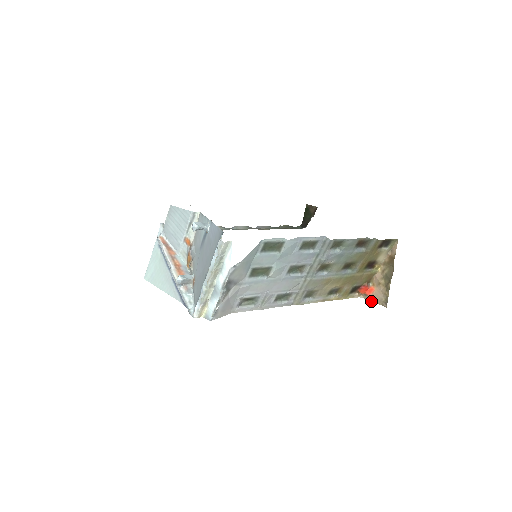
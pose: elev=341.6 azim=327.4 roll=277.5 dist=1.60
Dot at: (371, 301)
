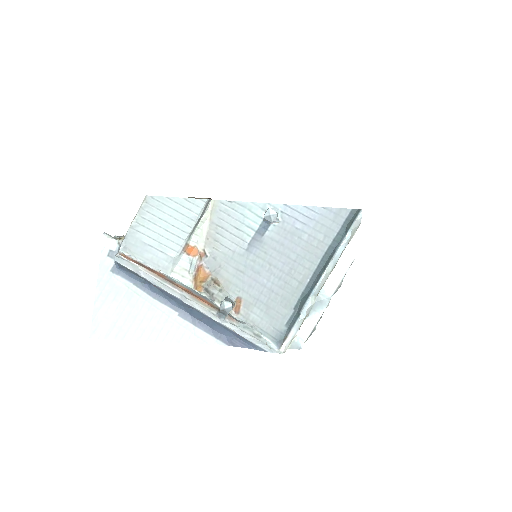
Dot at: occluded
